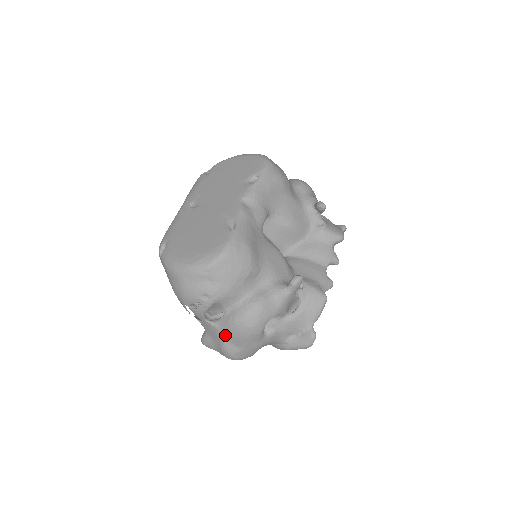
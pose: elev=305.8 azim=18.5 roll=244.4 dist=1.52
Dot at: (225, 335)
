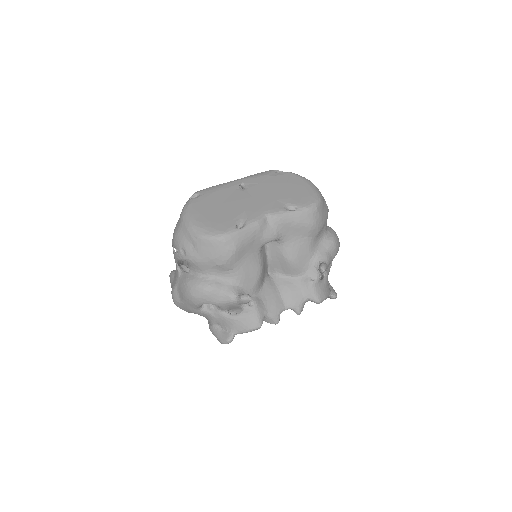
Dot at: (179, 284)
